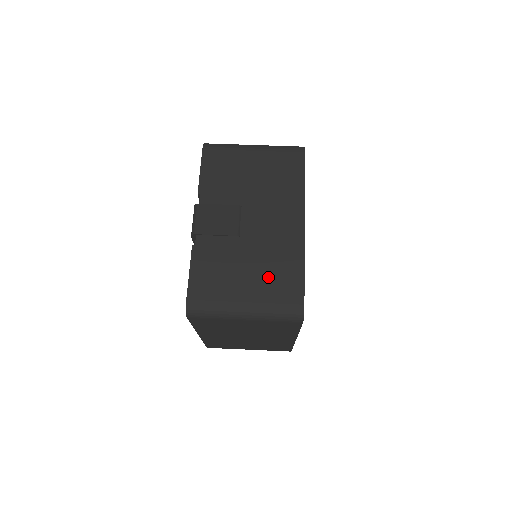
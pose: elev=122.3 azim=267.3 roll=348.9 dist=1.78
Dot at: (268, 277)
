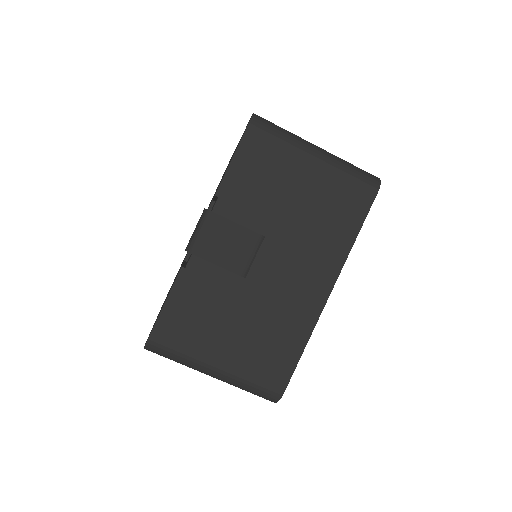
Dot at: (258, 344)
